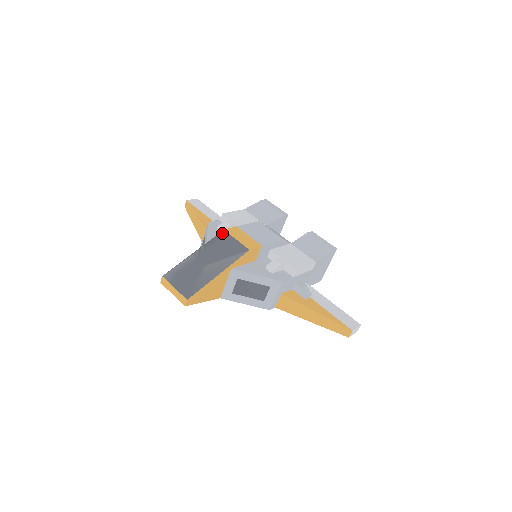
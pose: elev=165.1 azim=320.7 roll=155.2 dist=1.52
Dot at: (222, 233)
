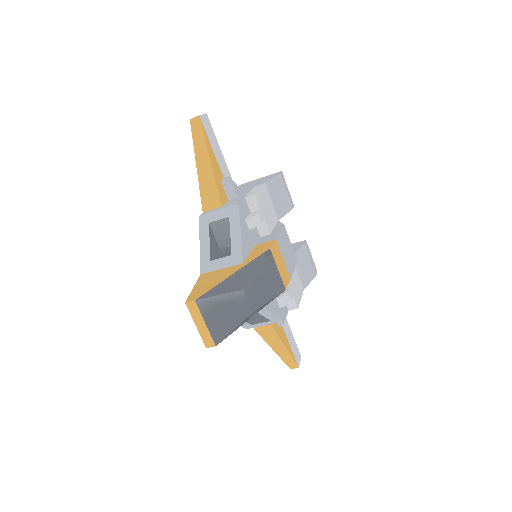
Dot at: (269, 254)
